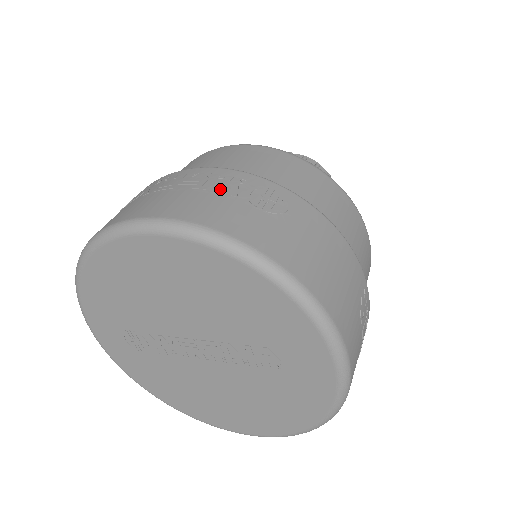
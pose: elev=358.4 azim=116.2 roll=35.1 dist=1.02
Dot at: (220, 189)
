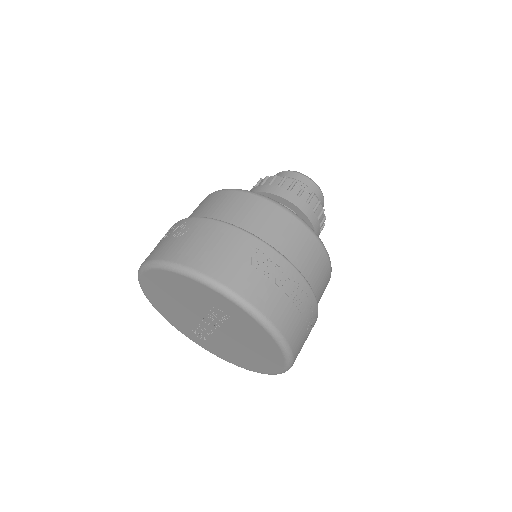
Dot at: (163, 238)
